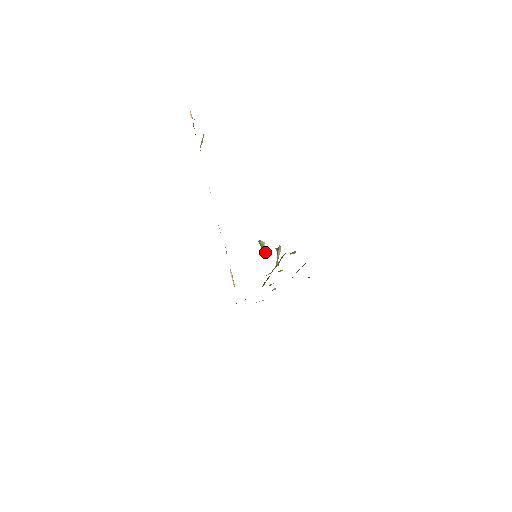
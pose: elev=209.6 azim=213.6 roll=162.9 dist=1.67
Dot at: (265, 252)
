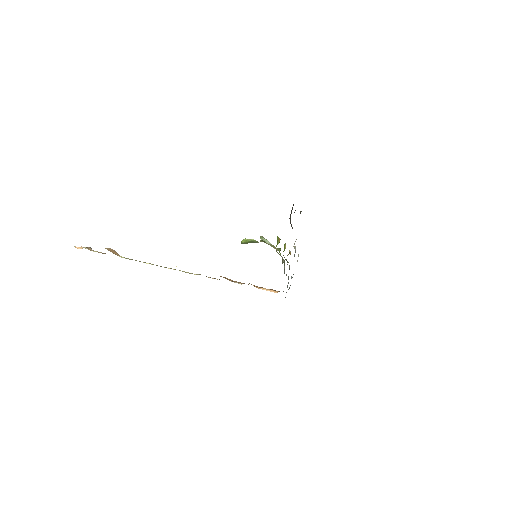
Dot at: (255, 242)
